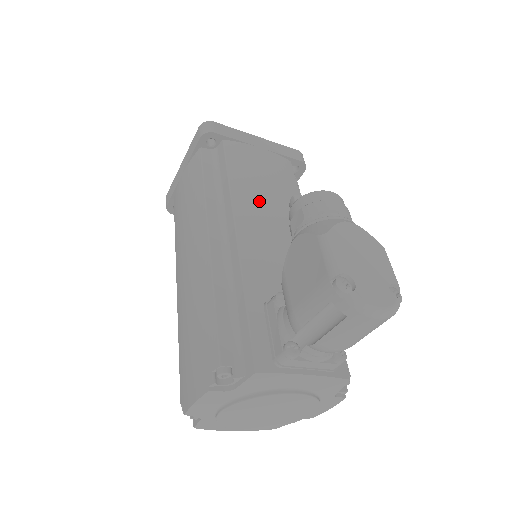
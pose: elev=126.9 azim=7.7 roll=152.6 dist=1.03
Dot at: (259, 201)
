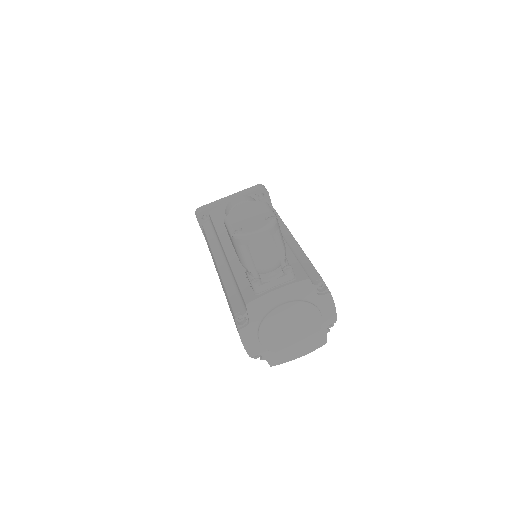
Dot at: occluded
